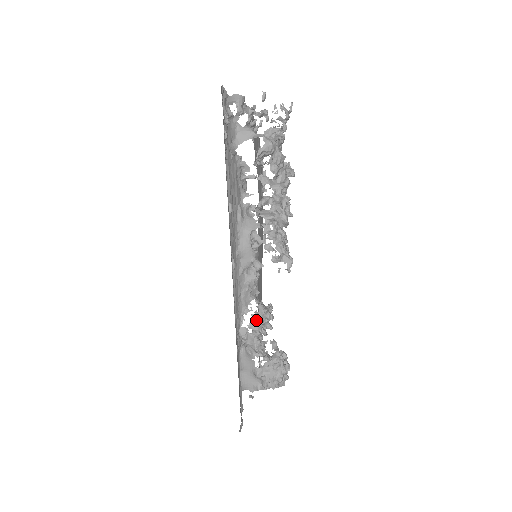
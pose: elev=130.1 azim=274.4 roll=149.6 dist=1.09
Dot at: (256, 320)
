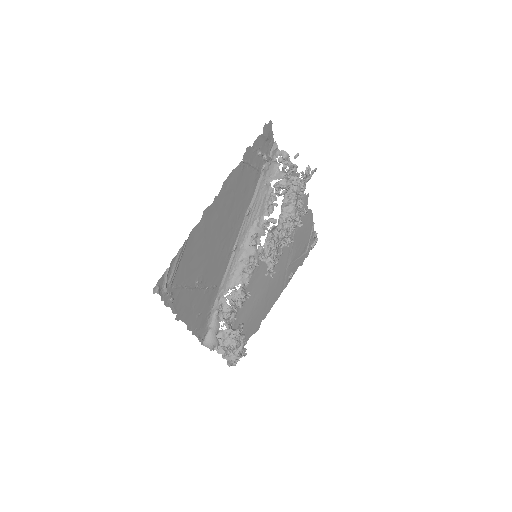
Dot at: (233, 295)
